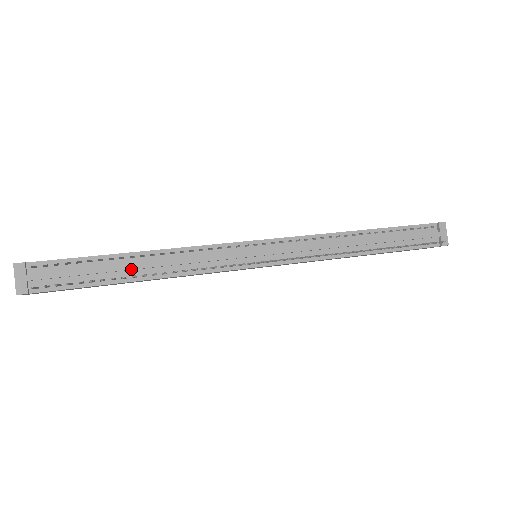
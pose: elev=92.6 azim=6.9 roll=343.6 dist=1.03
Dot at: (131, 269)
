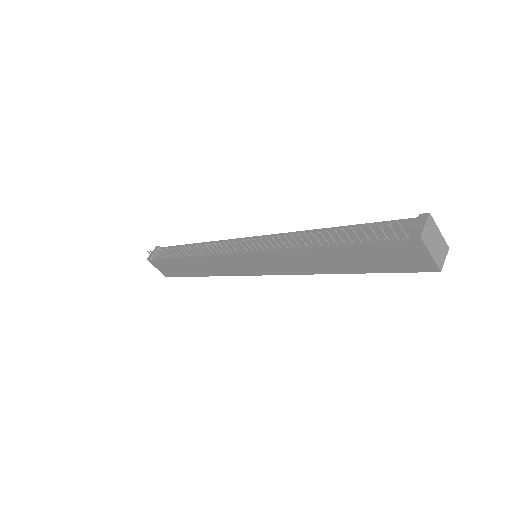
Dot at: (185, 250)
